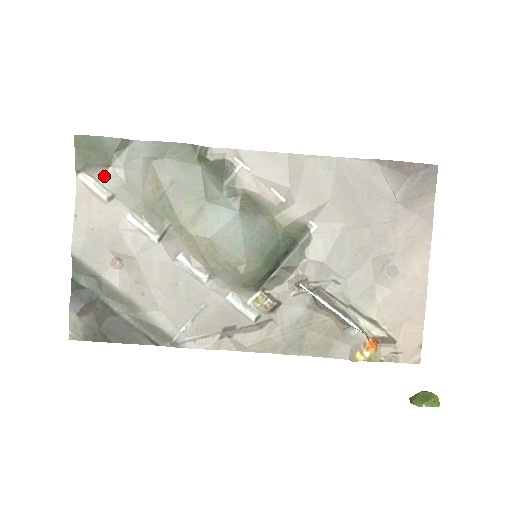
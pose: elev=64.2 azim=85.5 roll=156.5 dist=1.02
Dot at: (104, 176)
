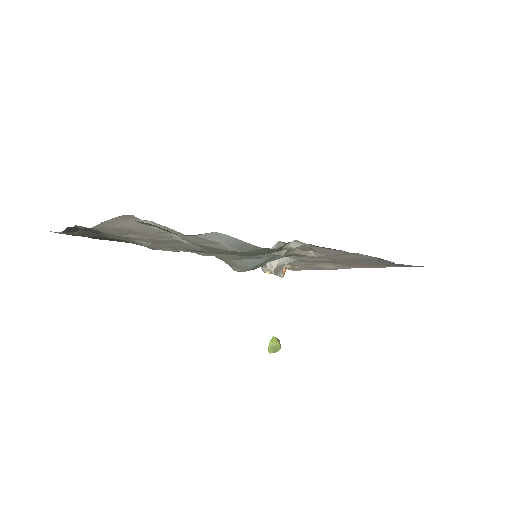
Dot at: (166, 228)
